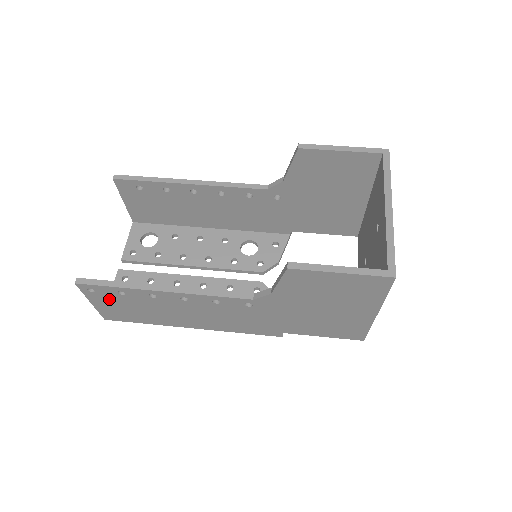
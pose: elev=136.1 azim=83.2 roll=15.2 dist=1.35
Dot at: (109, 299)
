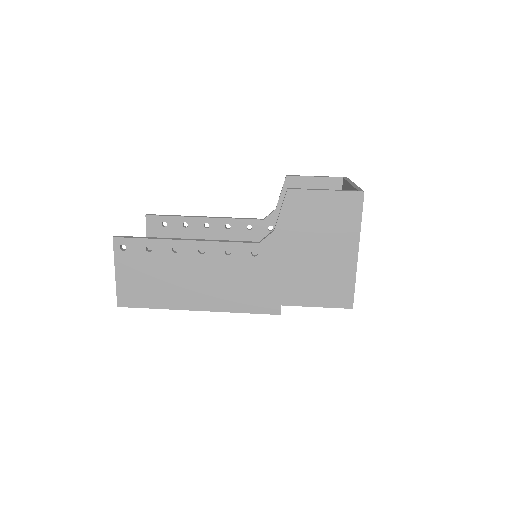
Dot at: (134, 262)
